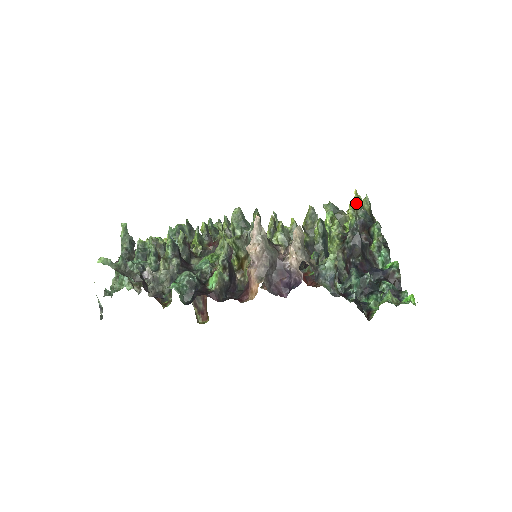
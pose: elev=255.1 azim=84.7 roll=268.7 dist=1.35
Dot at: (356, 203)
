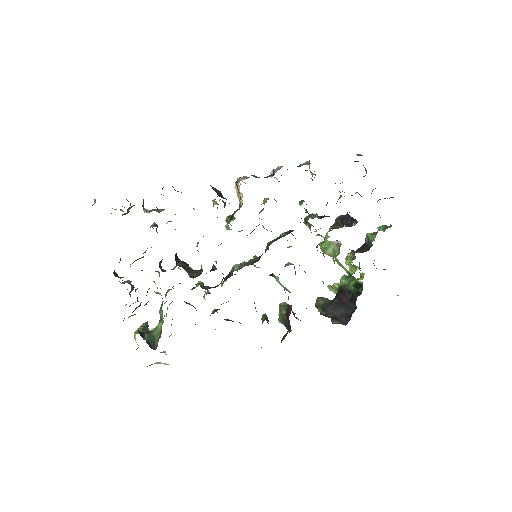
Dot at: (349, 254)
